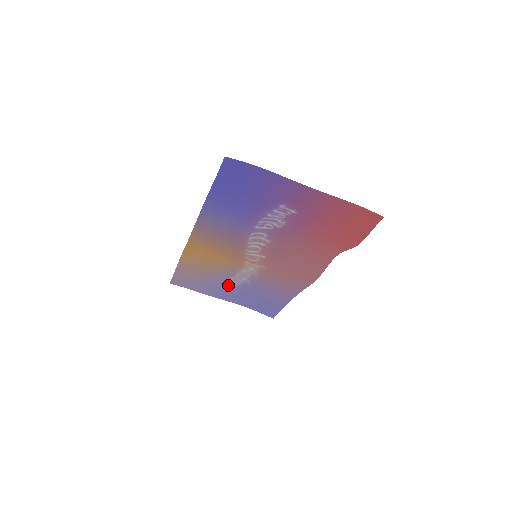
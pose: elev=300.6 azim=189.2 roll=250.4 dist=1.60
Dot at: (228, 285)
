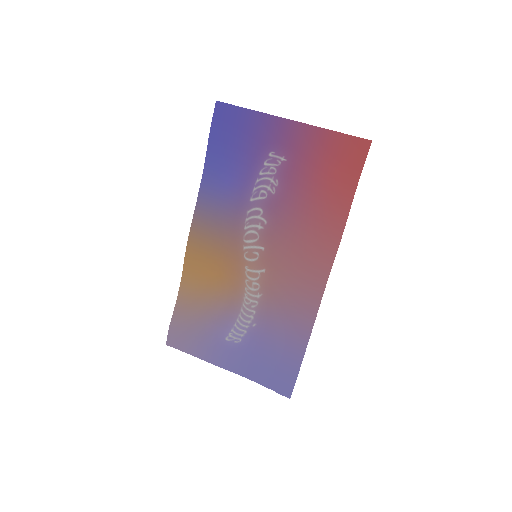
Dot at: (232, 338)
